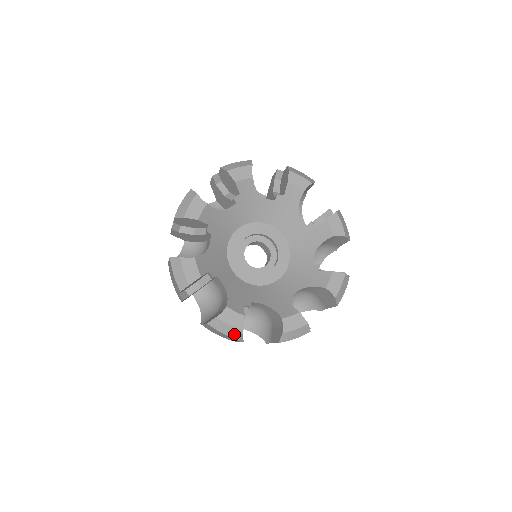
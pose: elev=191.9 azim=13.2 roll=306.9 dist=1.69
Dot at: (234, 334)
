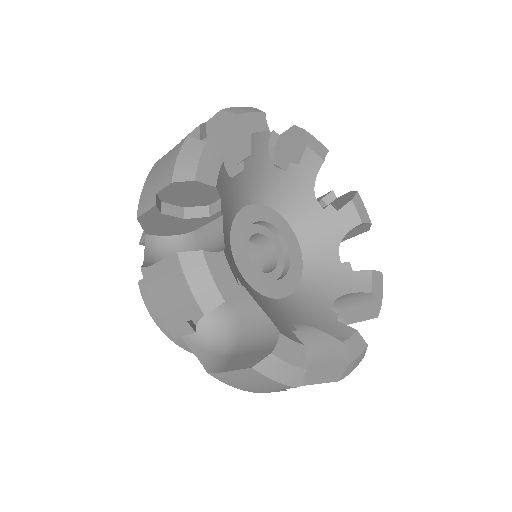
Dot at: (361, 358)
